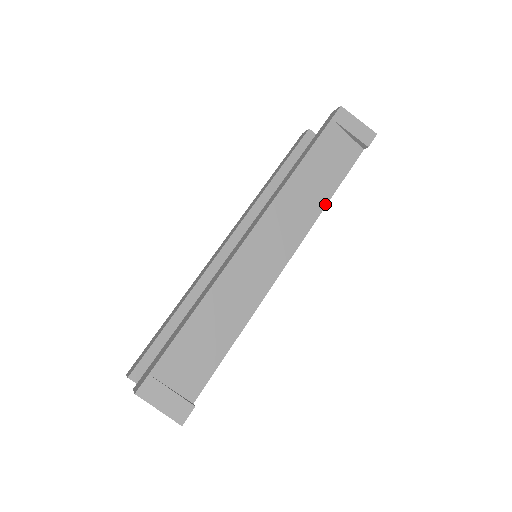
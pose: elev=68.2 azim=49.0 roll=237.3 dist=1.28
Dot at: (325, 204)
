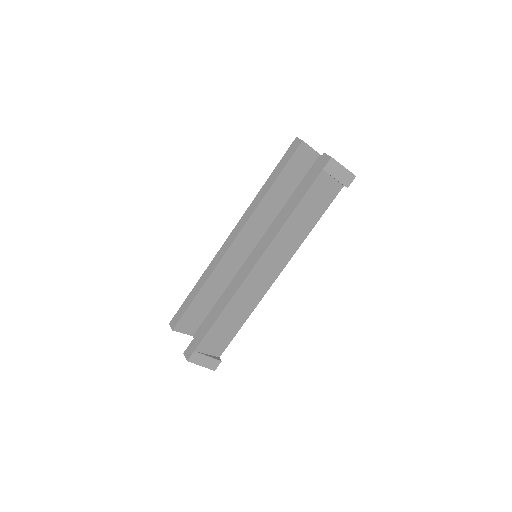
Dot at: (309, 232)
